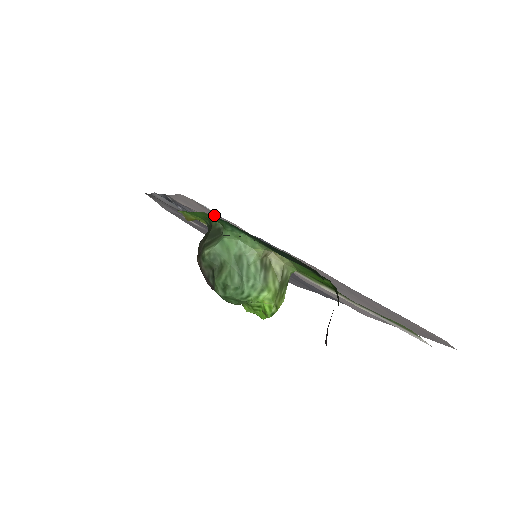
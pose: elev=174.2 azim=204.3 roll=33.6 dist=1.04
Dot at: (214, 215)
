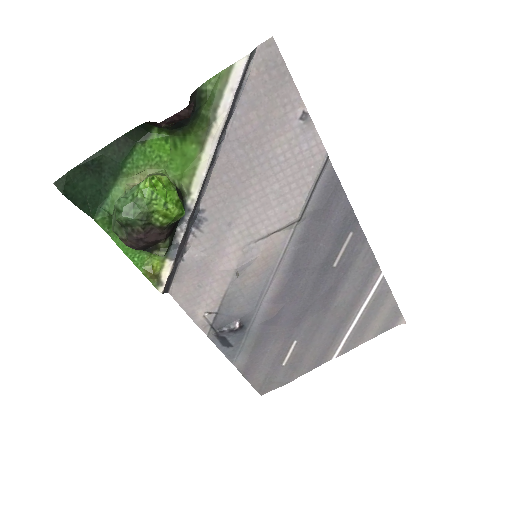
Dot at: (191, 271)
